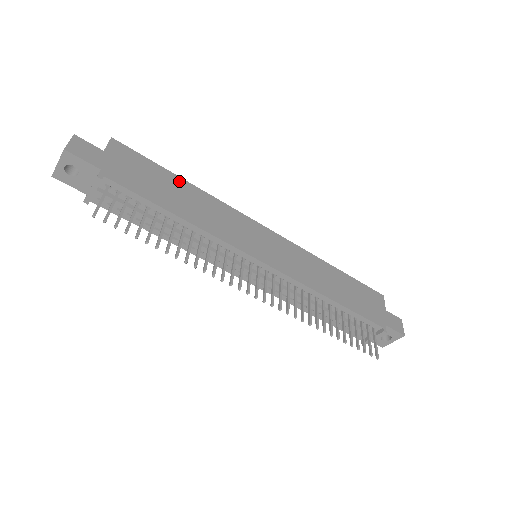
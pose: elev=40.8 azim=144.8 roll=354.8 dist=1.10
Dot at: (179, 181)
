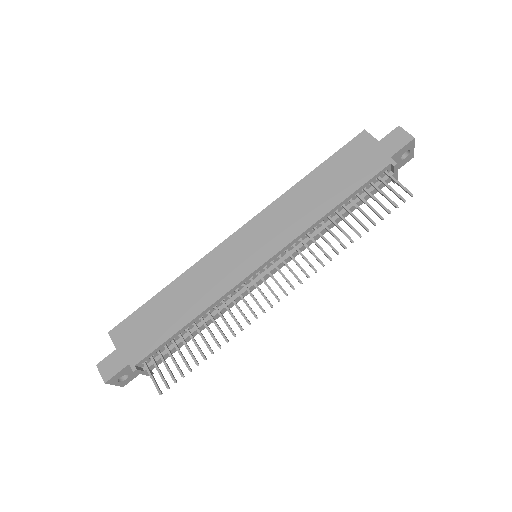
Dot at: (163, 296)
